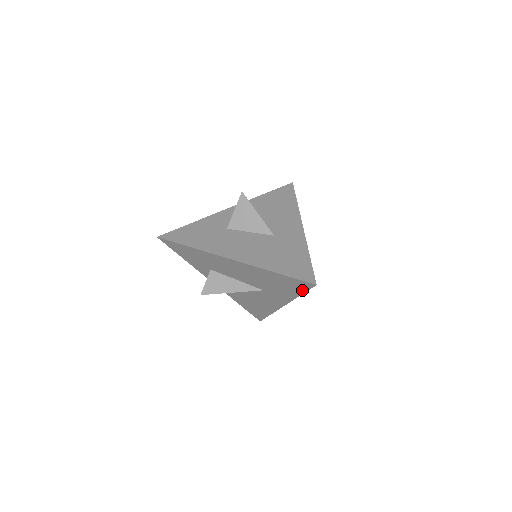
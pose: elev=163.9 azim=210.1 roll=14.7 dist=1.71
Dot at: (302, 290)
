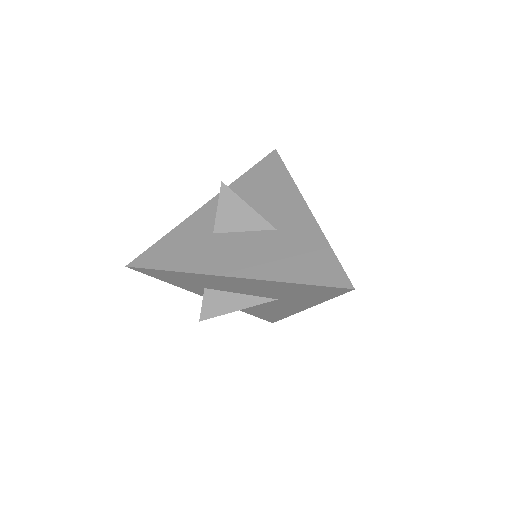
Dot at: (333, 295)
